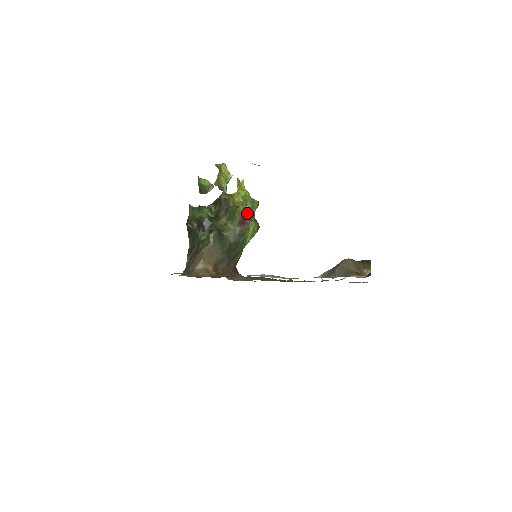
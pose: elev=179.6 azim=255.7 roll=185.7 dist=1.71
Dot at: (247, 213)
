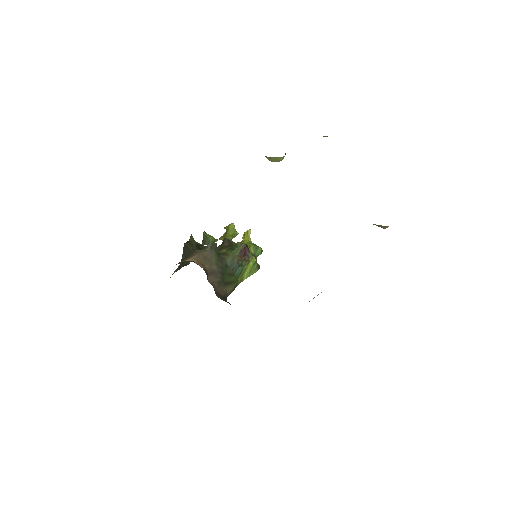
Dot at: occluded
